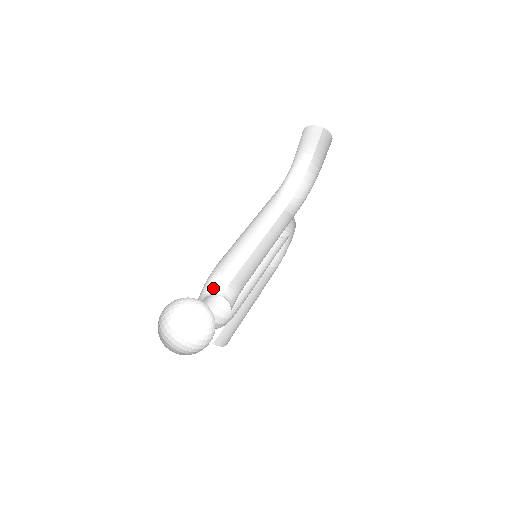
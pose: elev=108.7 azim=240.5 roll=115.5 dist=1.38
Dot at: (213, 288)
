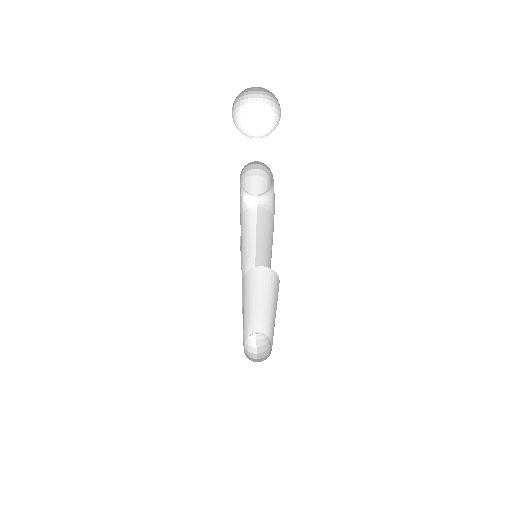
Dot at: (246, 192)
